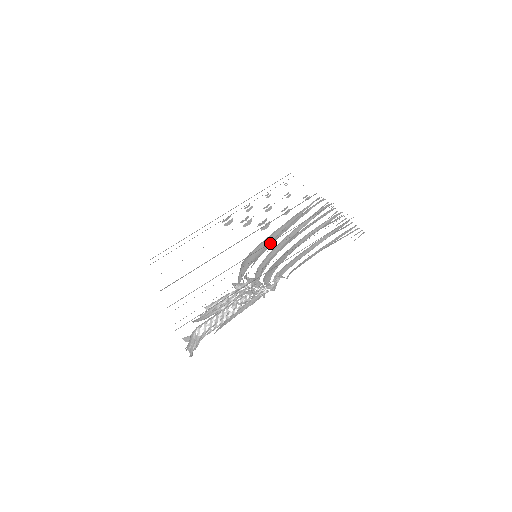
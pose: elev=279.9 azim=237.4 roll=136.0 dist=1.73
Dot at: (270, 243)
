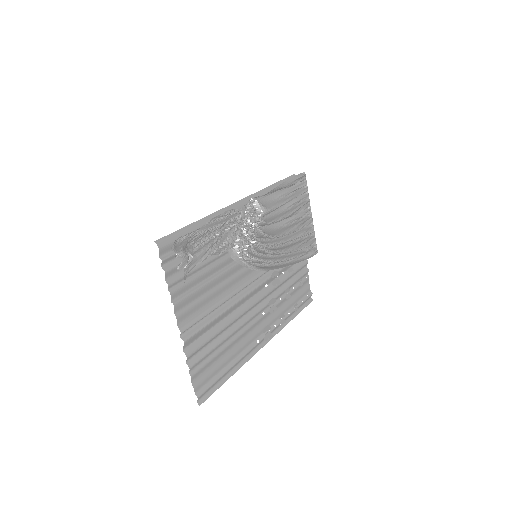
Dot at: (273, 259)
